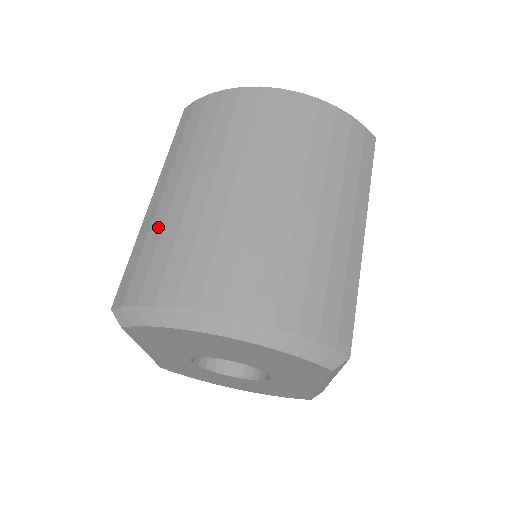
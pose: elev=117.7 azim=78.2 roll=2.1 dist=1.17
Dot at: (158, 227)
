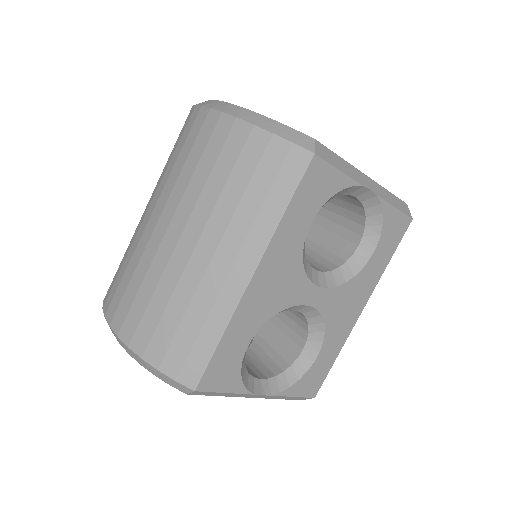
Dot at: occluded
